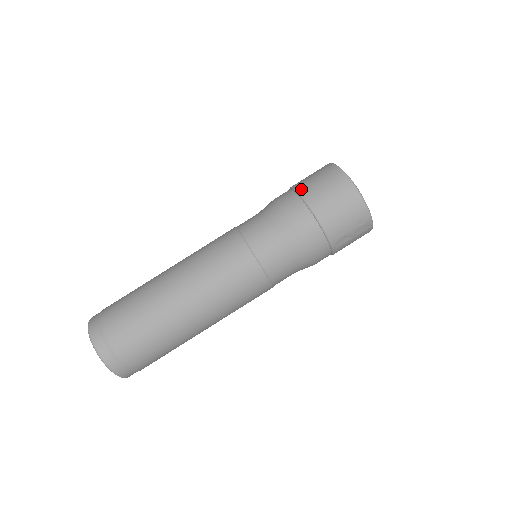
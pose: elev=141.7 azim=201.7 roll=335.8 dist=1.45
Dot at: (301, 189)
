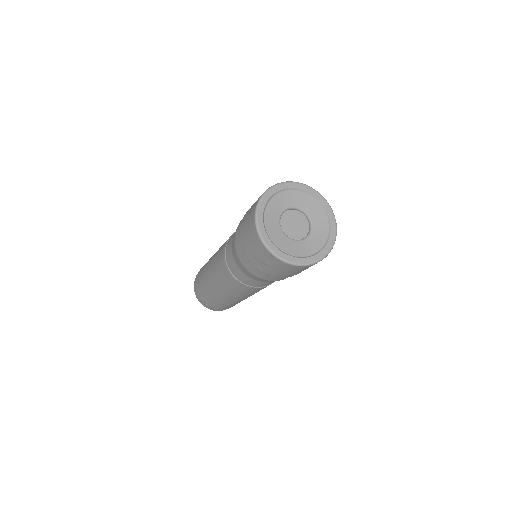
Dot at: occluded
